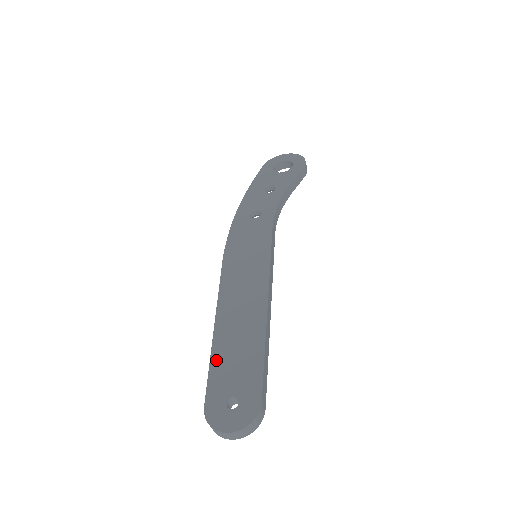
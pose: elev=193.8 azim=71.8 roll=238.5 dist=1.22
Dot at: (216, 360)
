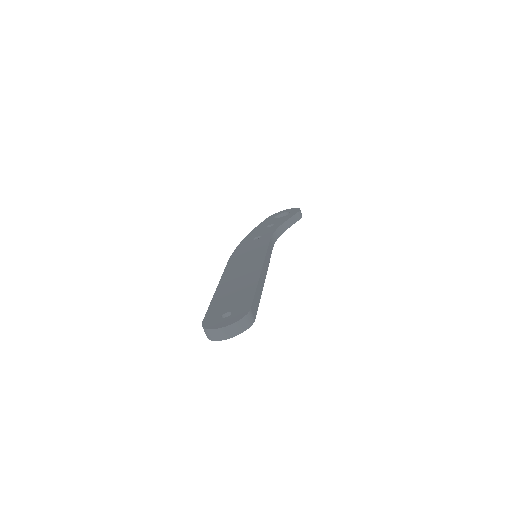
Dot at: (216, 301)
